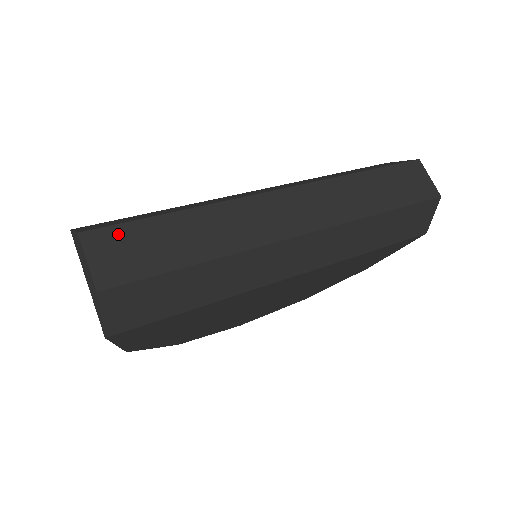
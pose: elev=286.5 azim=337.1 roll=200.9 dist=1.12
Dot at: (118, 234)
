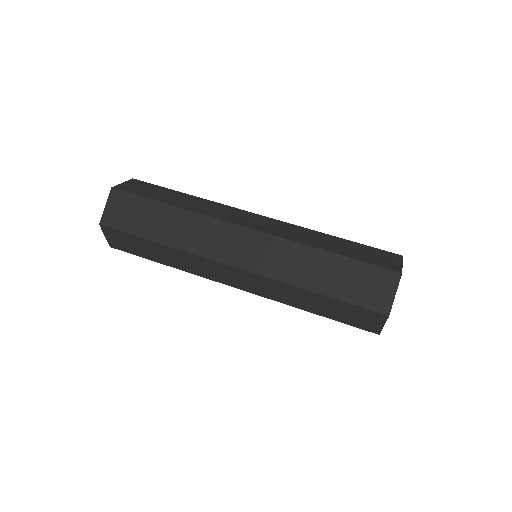
Dot at: (128, 199)
